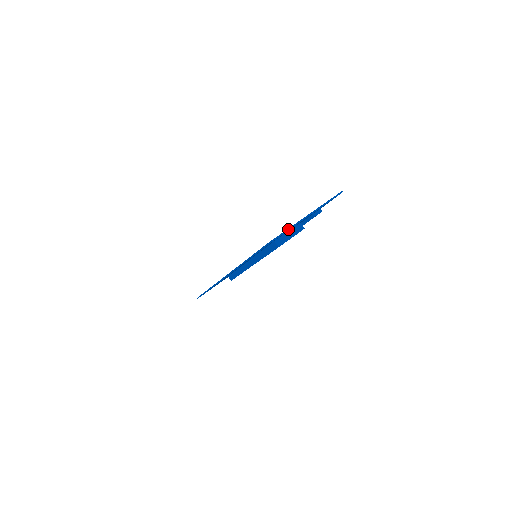
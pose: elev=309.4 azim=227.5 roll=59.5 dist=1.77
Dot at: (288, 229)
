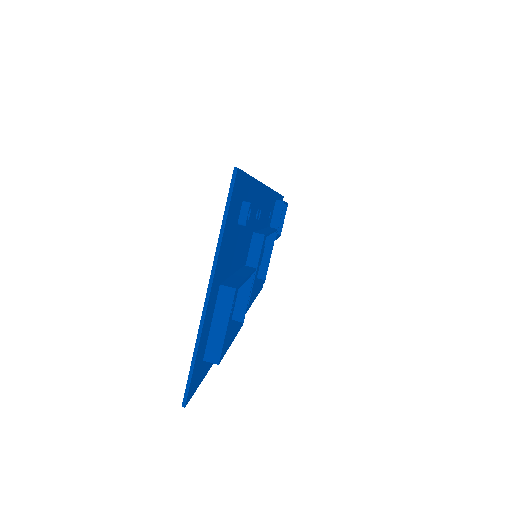
Dot at: (193, 354)
